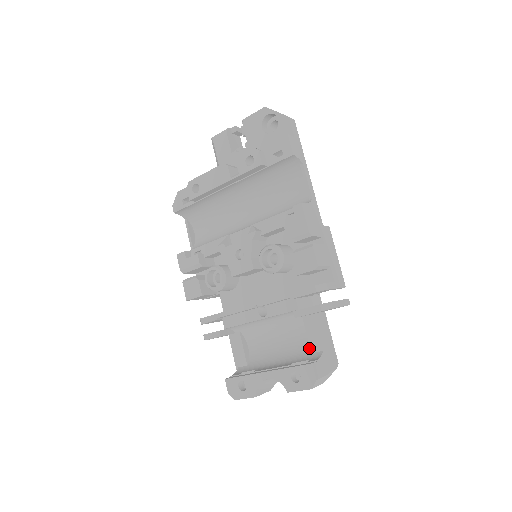
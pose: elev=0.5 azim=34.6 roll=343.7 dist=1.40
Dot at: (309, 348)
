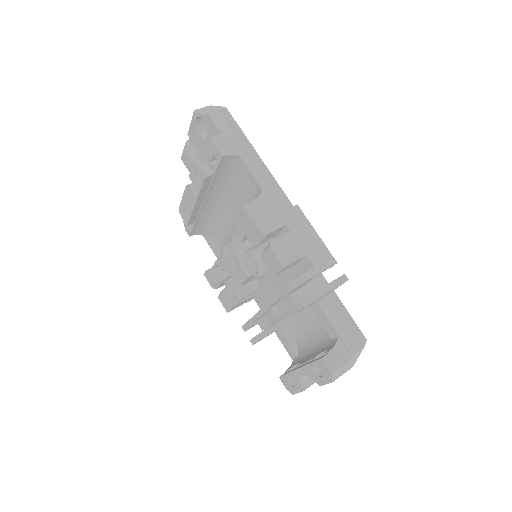
Dot at: occluded
